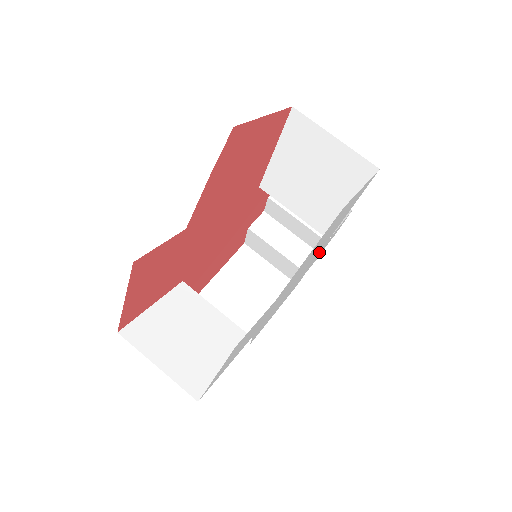
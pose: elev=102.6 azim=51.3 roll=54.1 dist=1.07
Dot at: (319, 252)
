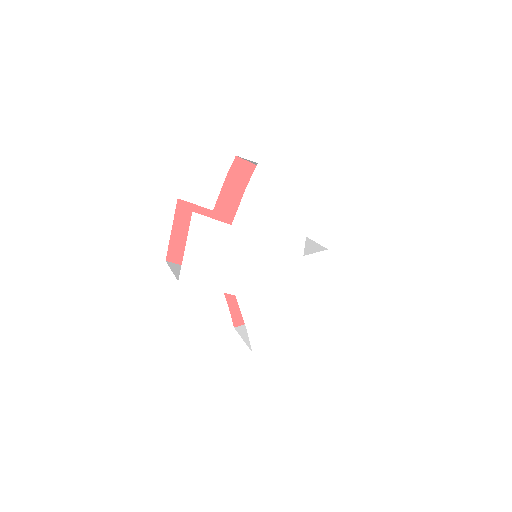
Dot at: (300, 269)
